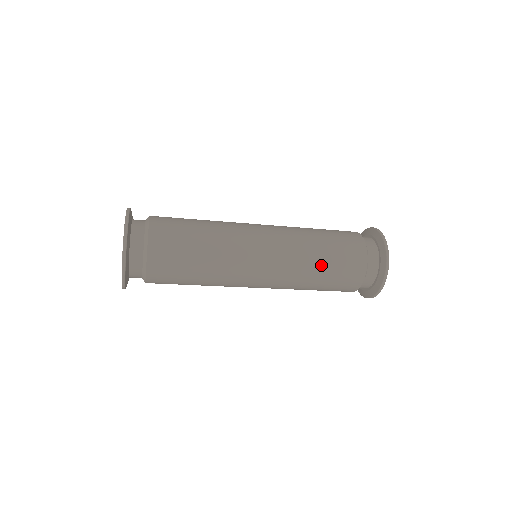
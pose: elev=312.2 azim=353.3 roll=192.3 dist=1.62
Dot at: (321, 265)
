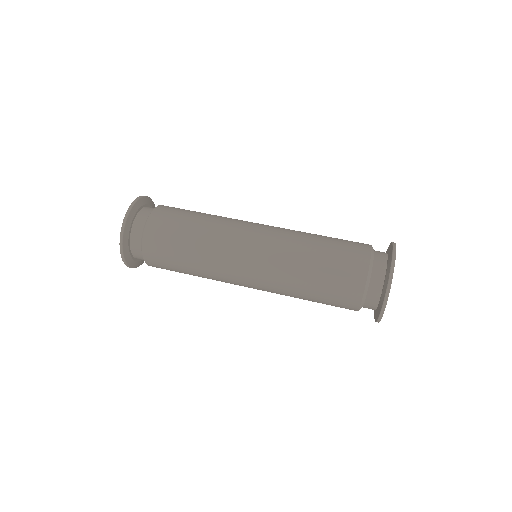
Dot at: (310, 275)
